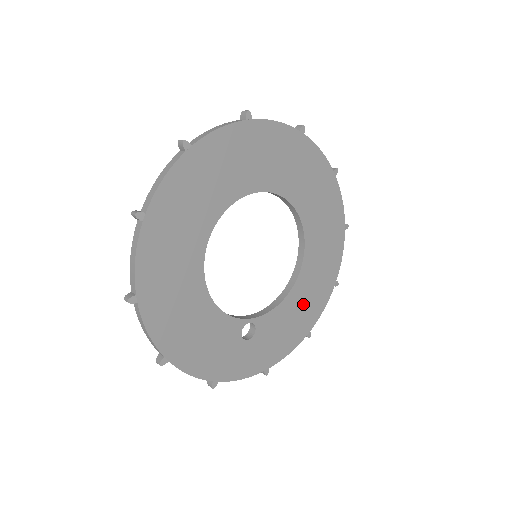
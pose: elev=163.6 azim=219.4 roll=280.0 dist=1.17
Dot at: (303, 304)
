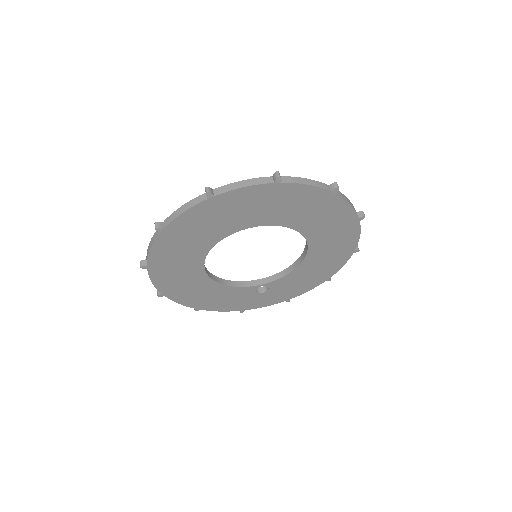
Dot at: (316, 268)
